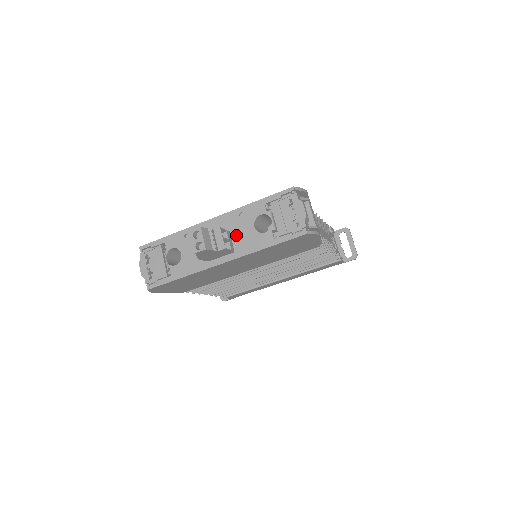
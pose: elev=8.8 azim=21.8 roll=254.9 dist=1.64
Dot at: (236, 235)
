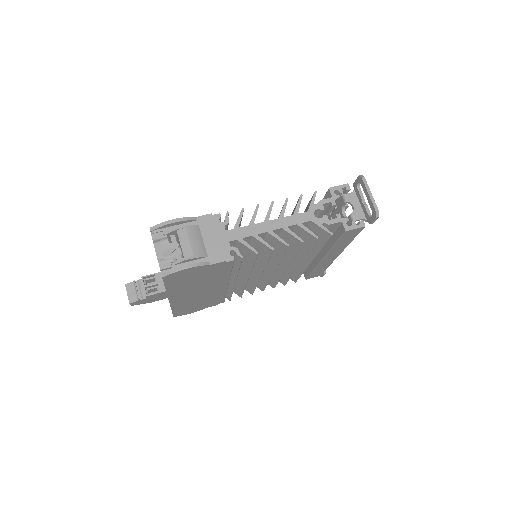
Dot at: occluded
